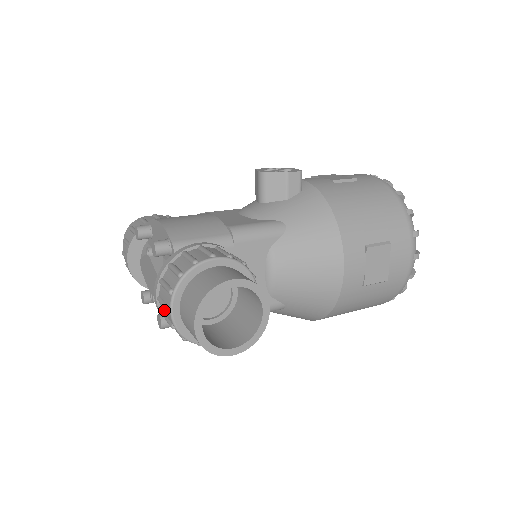
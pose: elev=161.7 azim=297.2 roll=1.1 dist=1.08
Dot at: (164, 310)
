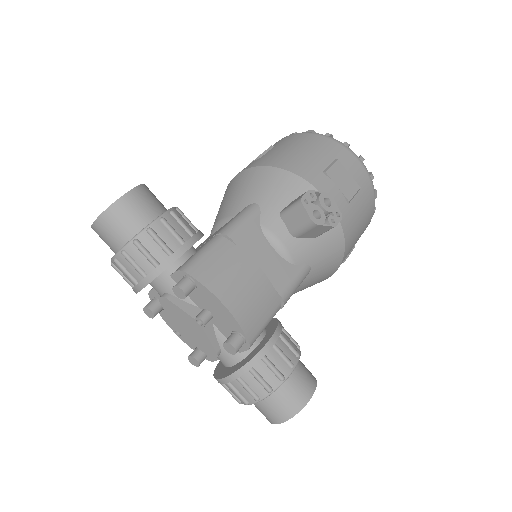
Dot at: (232, 390)
